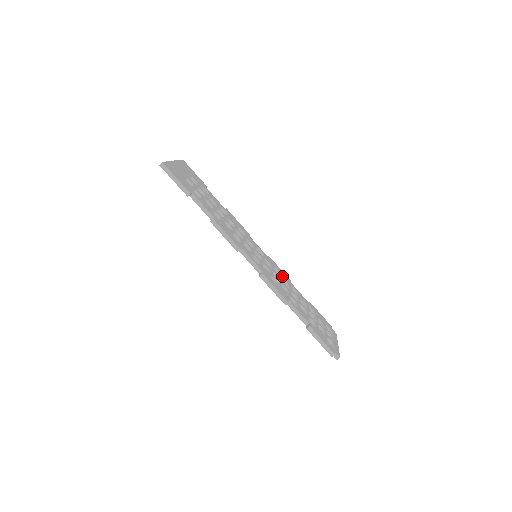
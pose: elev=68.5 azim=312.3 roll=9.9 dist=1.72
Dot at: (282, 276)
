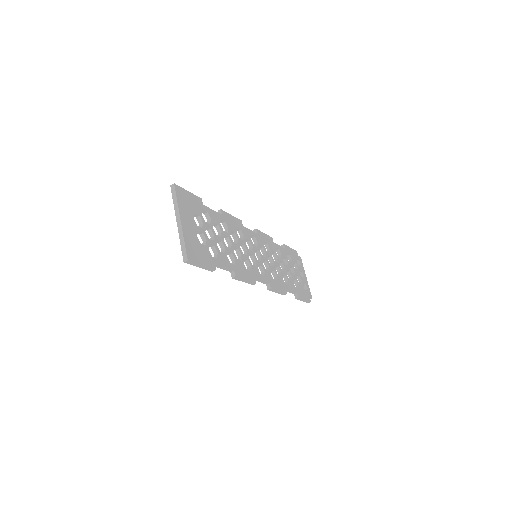
Dot at: (270, 248)
